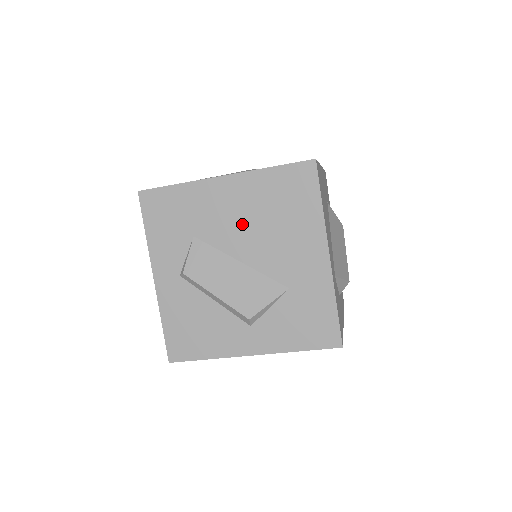
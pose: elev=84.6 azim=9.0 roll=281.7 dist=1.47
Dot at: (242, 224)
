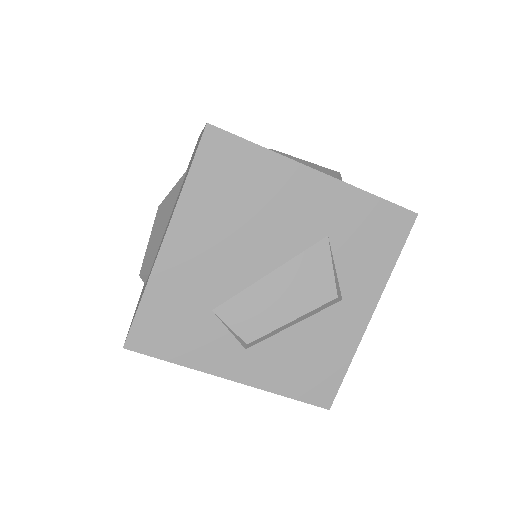
Dot at: (230, 248)
